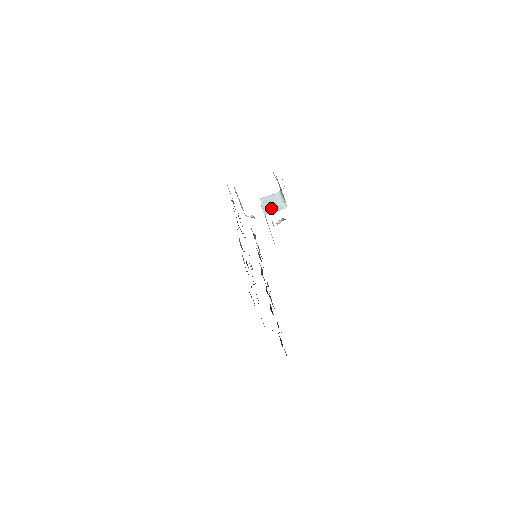
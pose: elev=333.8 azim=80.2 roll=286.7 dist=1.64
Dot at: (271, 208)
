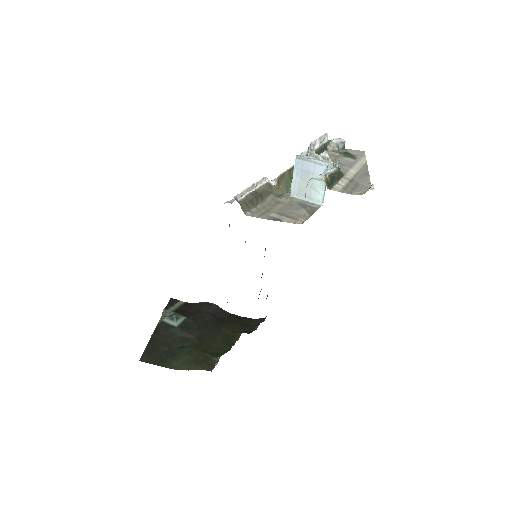
Dot at: (302, 189)
